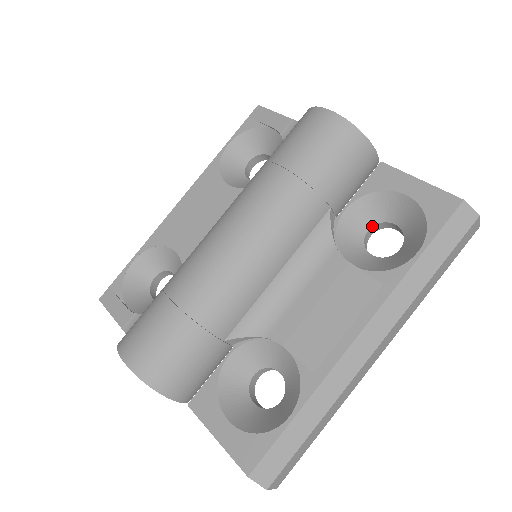
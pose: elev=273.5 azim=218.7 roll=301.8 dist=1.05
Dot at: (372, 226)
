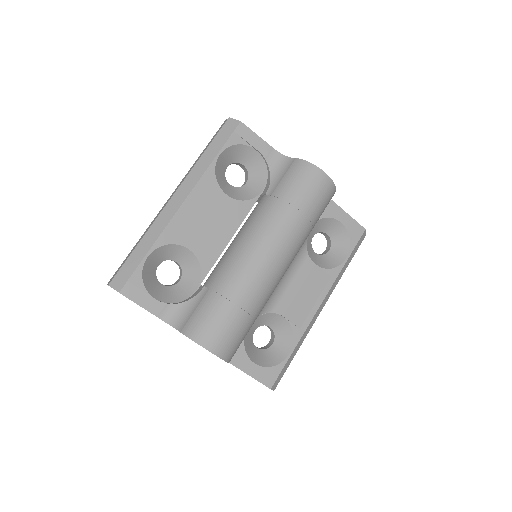
Dot at: occluded
